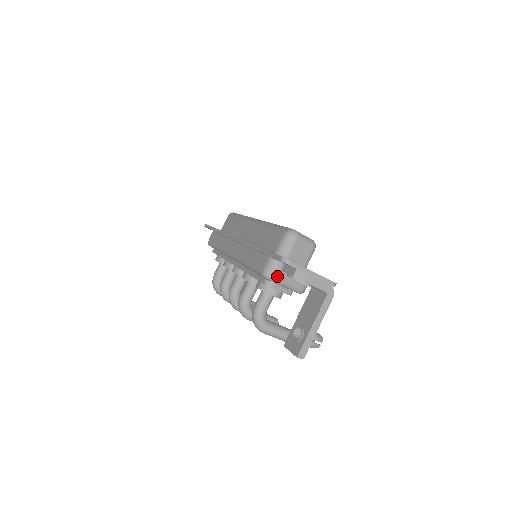
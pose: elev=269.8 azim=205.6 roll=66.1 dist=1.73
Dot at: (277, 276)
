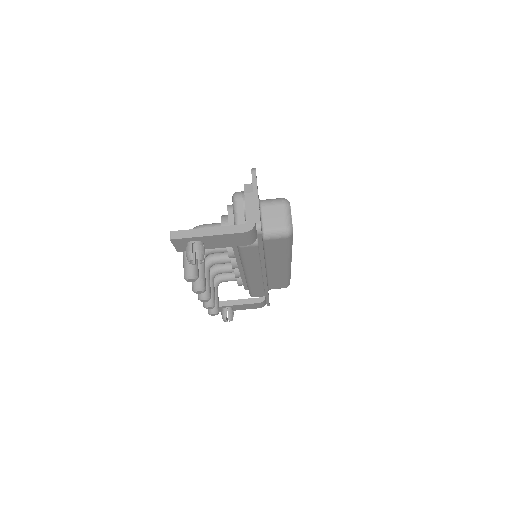
Dot at: (239, 199)
